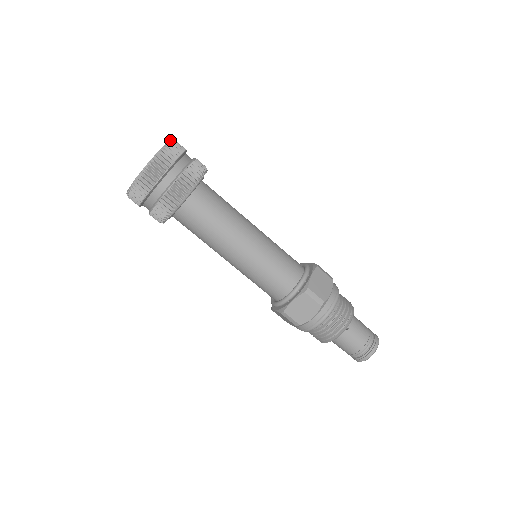
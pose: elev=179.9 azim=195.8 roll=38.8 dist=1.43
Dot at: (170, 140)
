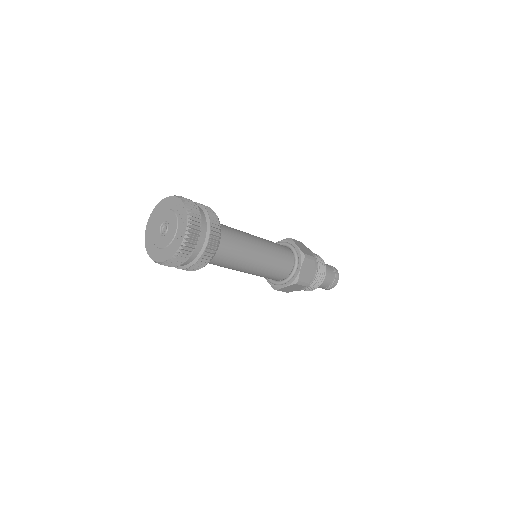
Dot at: (175, 196)
